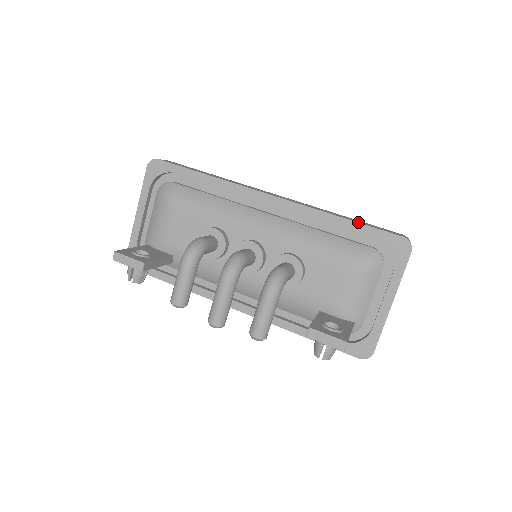
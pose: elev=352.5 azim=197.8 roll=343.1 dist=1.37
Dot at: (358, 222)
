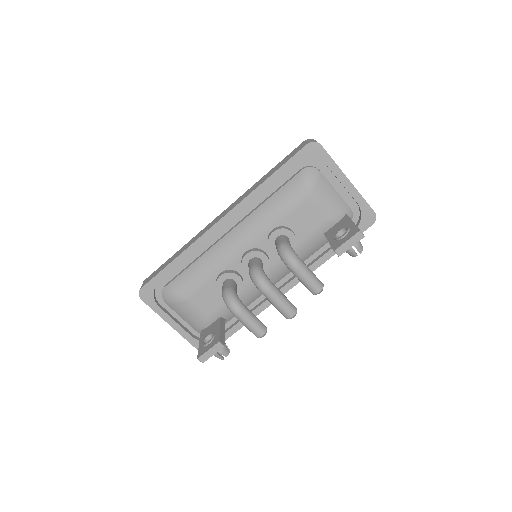
Dot at: (277, 170)
